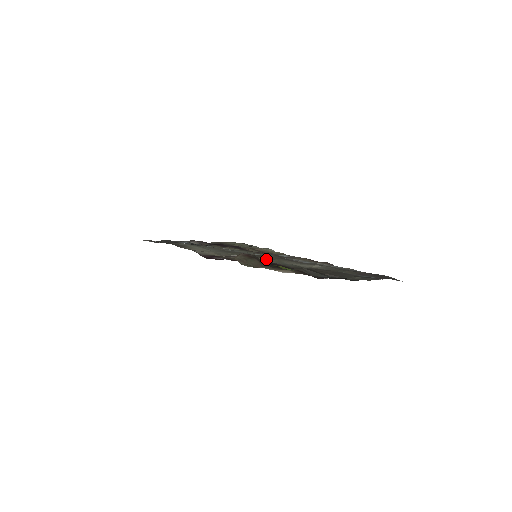
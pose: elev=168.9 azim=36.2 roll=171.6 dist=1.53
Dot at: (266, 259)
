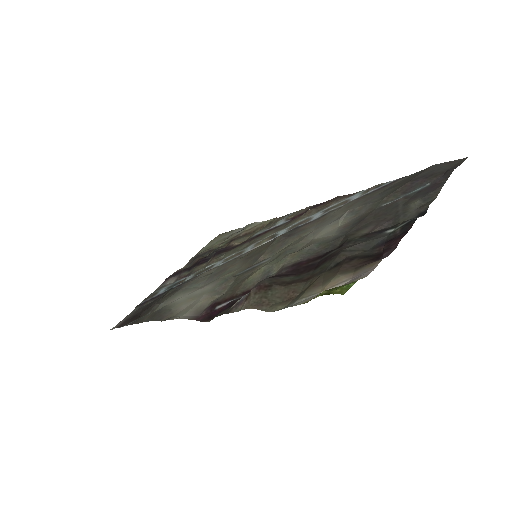
Dot at: (277, 260)
